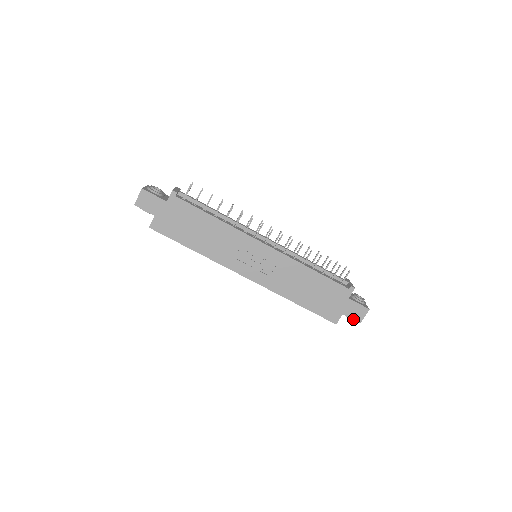
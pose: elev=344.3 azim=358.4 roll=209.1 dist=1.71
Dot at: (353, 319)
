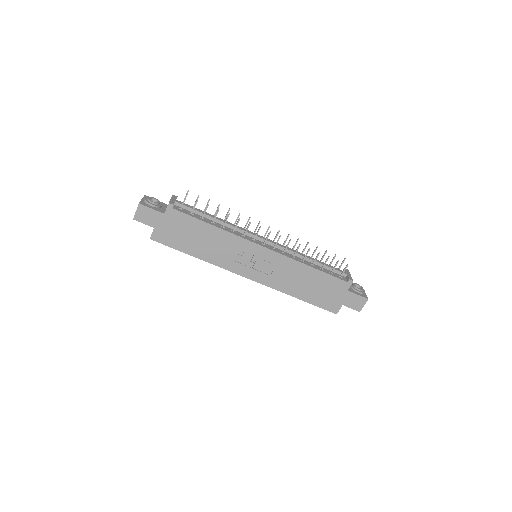
Dot at: (353, 309)
